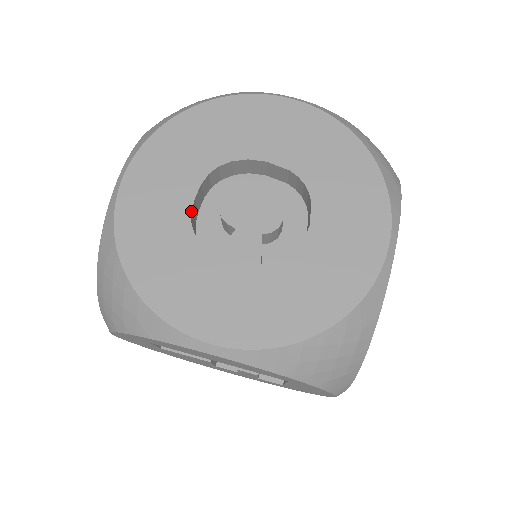
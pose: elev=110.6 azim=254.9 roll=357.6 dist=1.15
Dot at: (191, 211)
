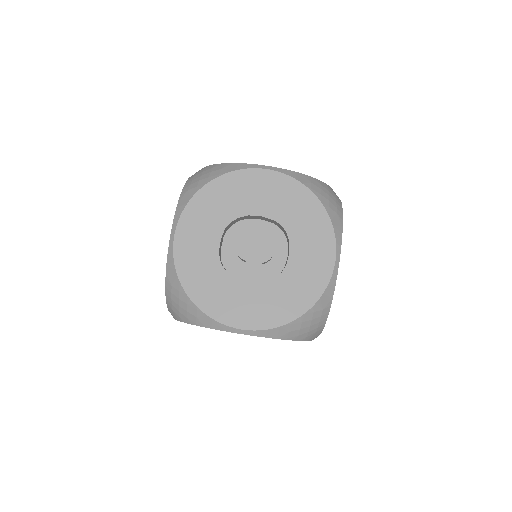
Dot at: (219, 253)
